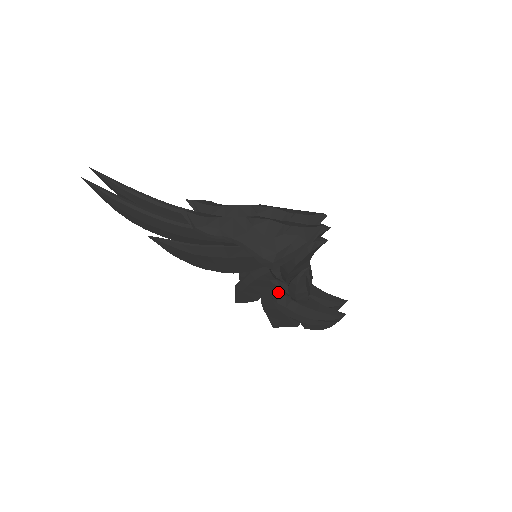
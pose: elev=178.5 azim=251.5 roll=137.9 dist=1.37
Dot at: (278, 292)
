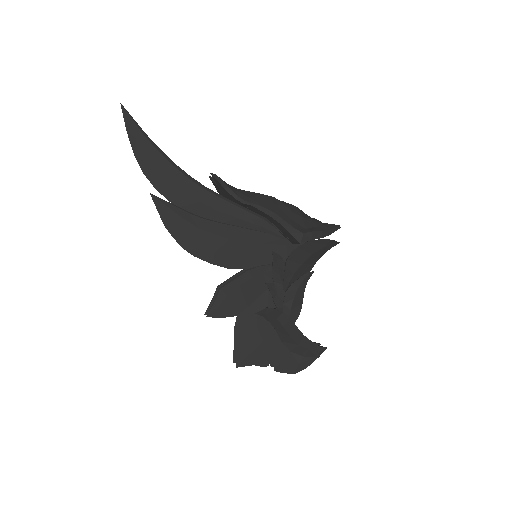
Dot at: (267, 303)
